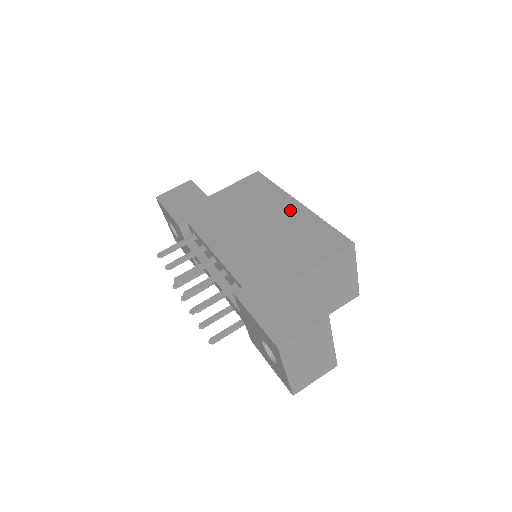
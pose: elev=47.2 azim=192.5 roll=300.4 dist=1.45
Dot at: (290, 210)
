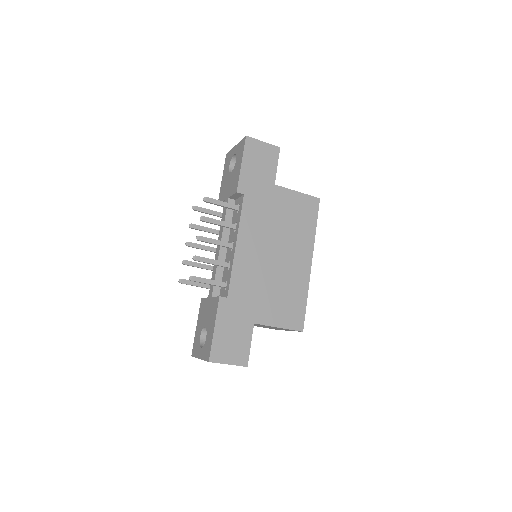
Dot at: (302, 264)
